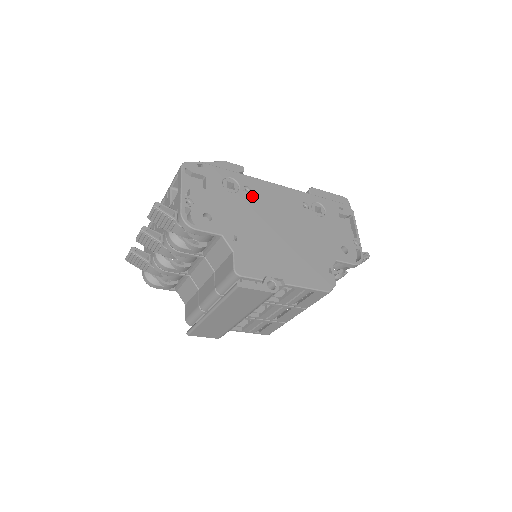
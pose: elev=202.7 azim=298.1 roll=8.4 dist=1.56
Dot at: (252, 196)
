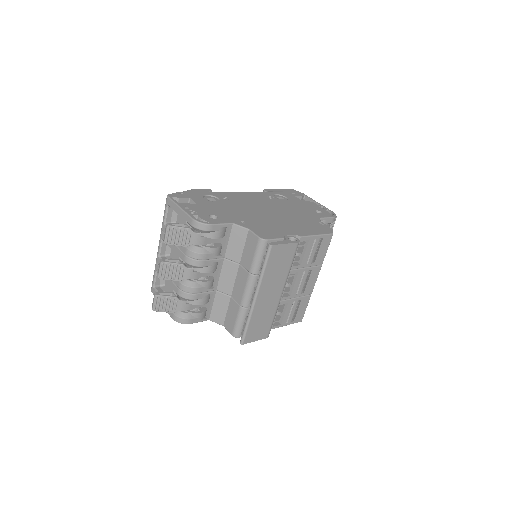
Dot at: (231, 200)
